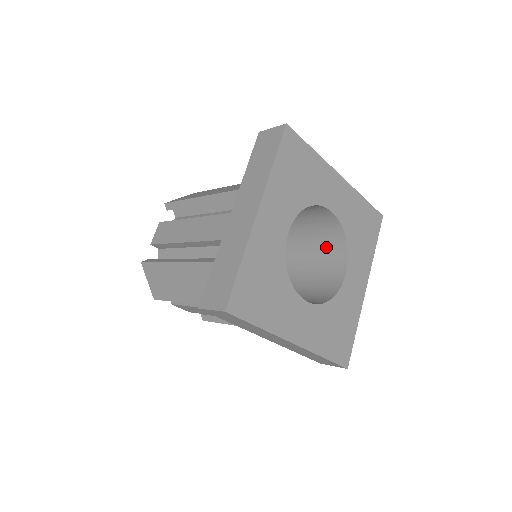
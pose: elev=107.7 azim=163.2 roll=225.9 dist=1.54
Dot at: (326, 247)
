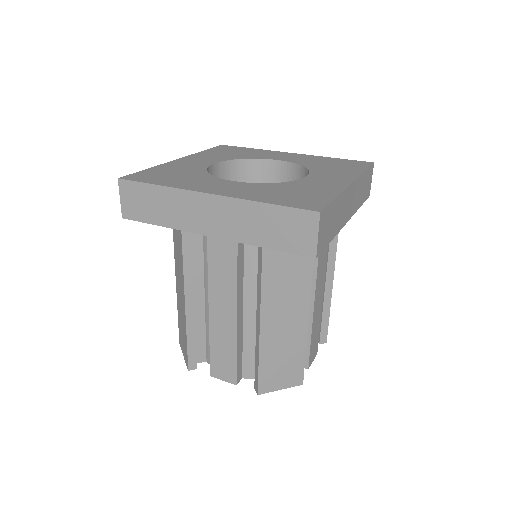
Dot at: occluded
